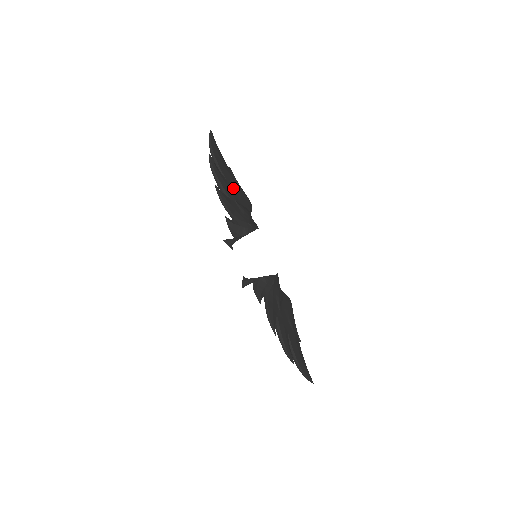
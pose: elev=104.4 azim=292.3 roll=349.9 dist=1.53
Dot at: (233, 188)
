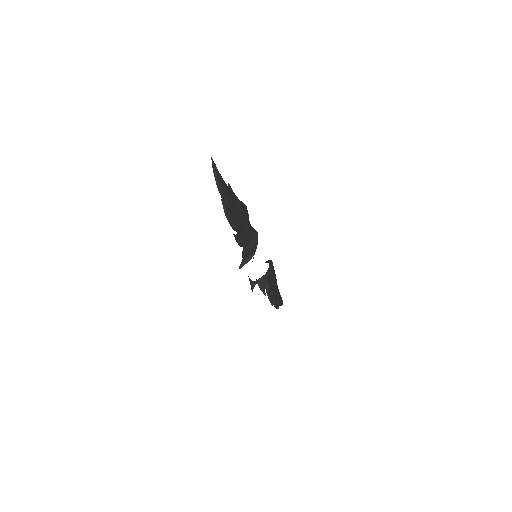
Dot at: (240, 215)
